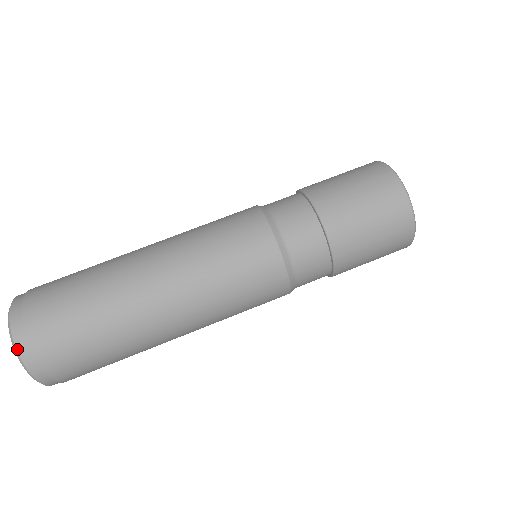
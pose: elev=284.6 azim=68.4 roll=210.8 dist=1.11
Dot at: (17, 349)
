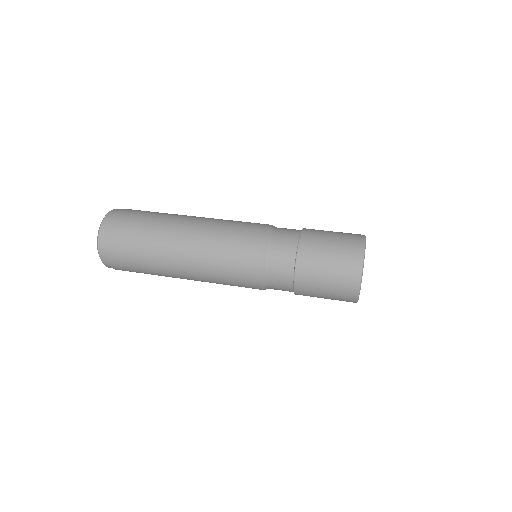
Dot at: (109, 213)
